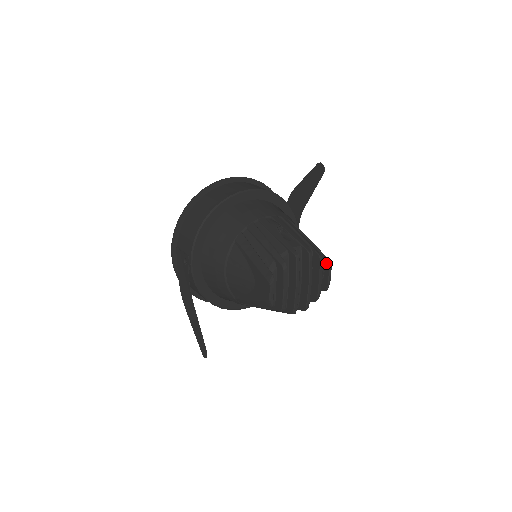
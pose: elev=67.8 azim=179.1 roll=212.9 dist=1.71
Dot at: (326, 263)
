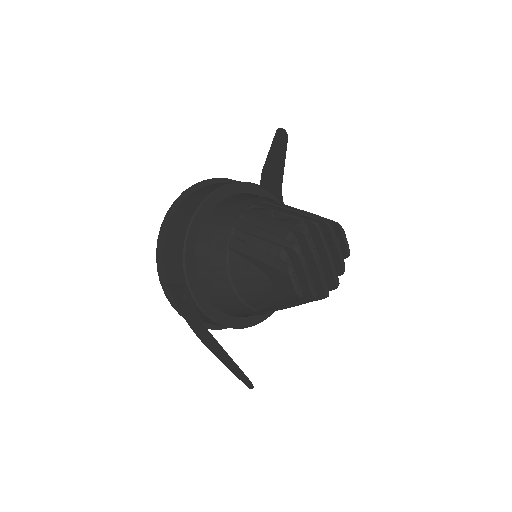
Dot at: (336, 228)
